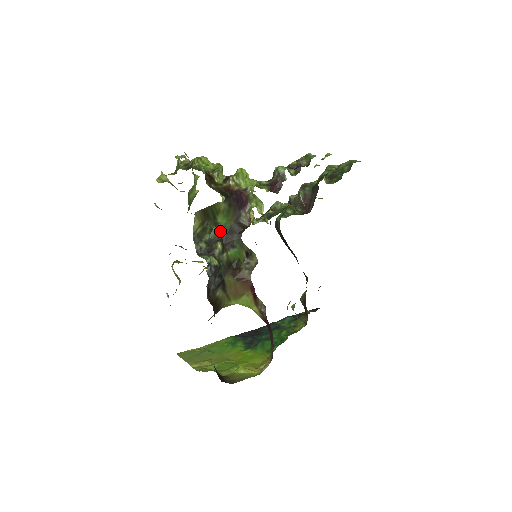
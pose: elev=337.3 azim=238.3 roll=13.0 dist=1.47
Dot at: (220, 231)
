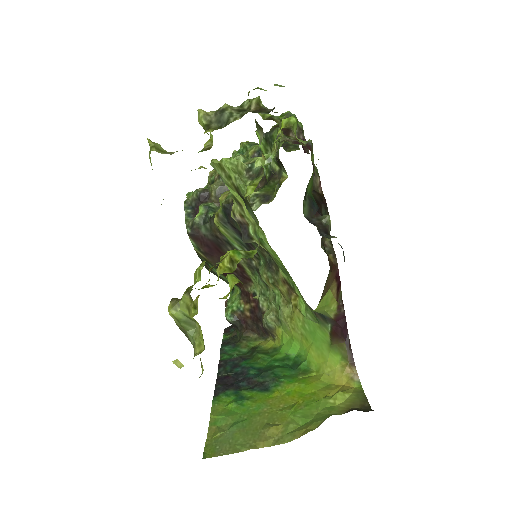
Dot at: (311, 203)
